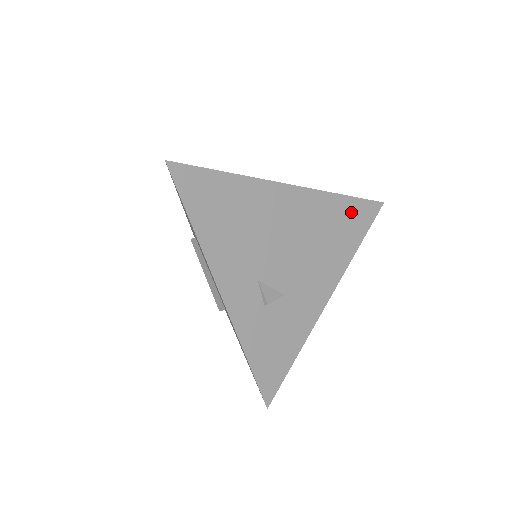
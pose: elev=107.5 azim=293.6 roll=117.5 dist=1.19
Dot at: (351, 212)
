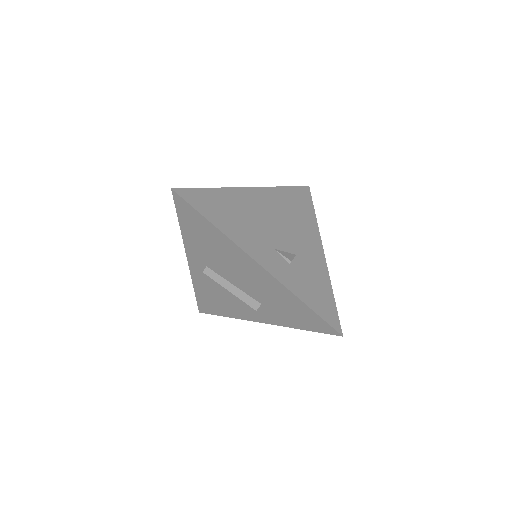
Dot at: (295, 195)
